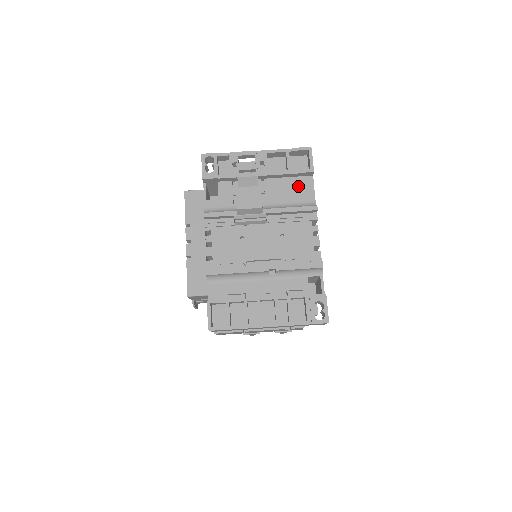
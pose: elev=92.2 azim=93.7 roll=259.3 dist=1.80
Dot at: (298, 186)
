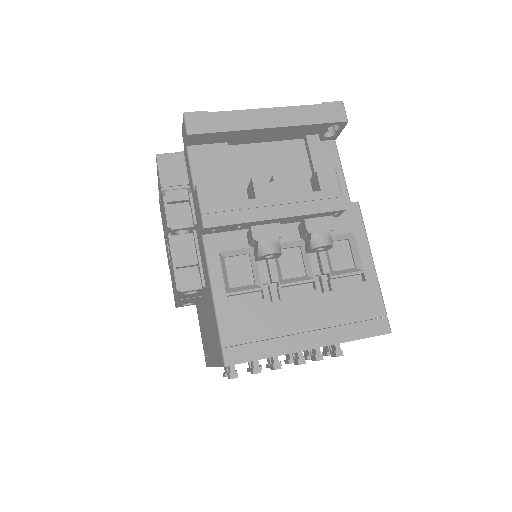
Dot at: occluded
